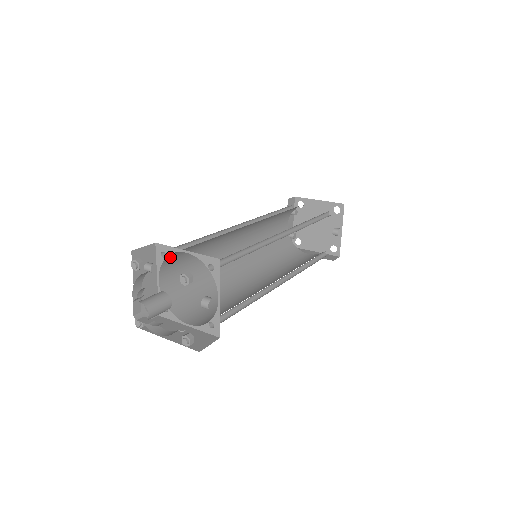
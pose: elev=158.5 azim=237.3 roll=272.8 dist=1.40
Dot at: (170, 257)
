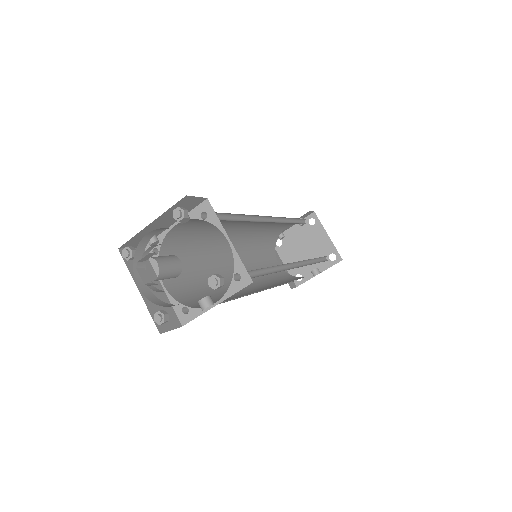
Dot at: occluded
